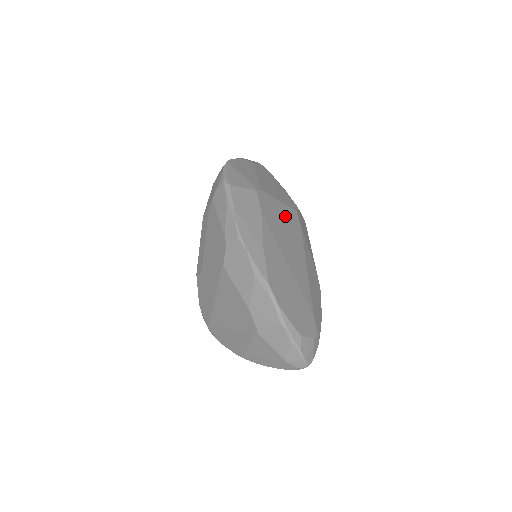
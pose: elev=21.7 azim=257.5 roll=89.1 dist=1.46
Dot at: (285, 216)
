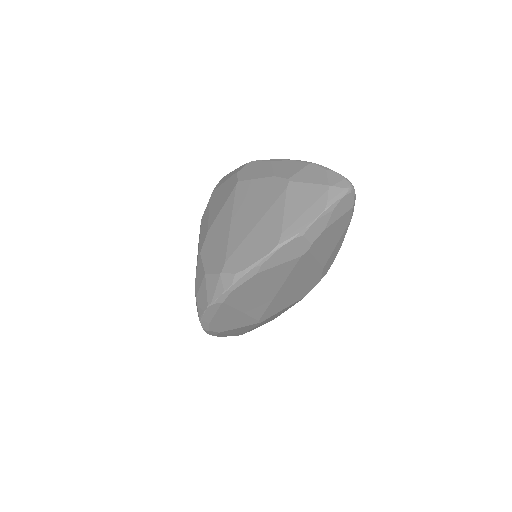
Dot at: occluded
